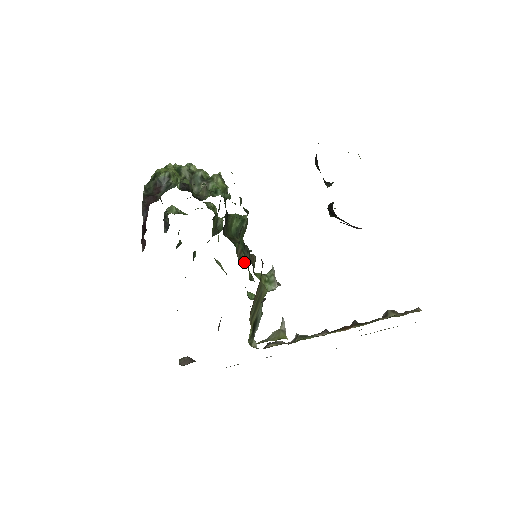
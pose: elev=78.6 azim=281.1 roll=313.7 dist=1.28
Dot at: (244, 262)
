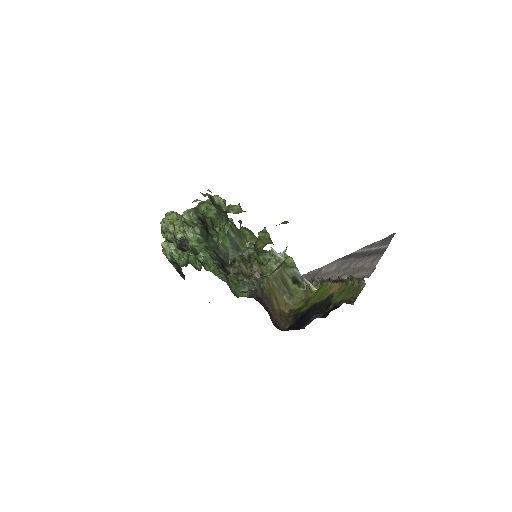
Dot at: occluded
